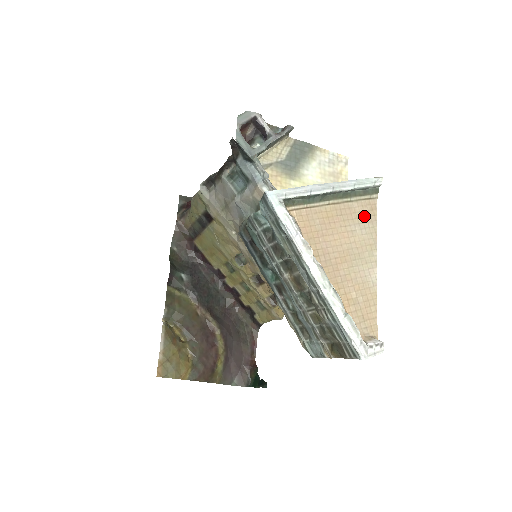
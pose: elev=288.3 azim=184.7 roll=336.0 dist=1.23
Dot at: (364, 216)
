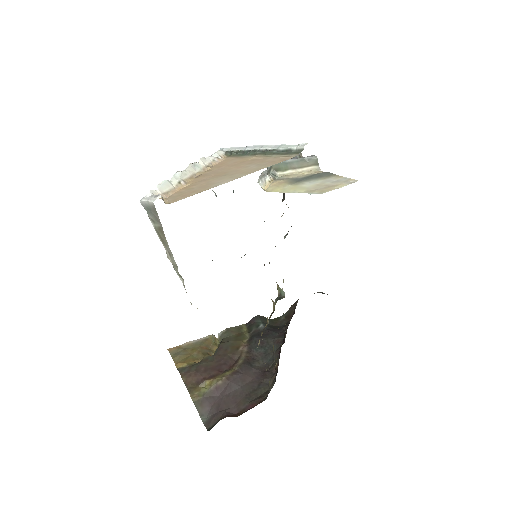
Dot at: (268, 162)
